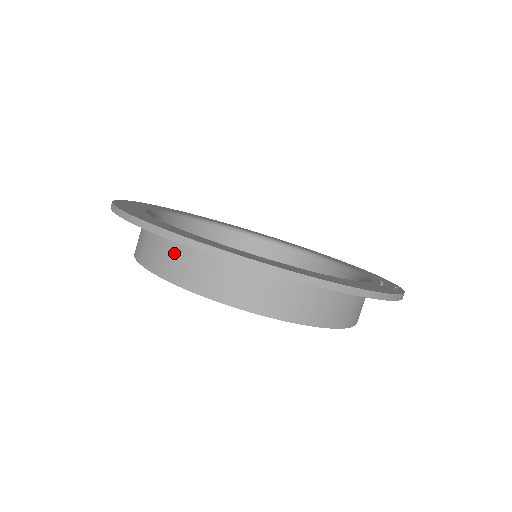
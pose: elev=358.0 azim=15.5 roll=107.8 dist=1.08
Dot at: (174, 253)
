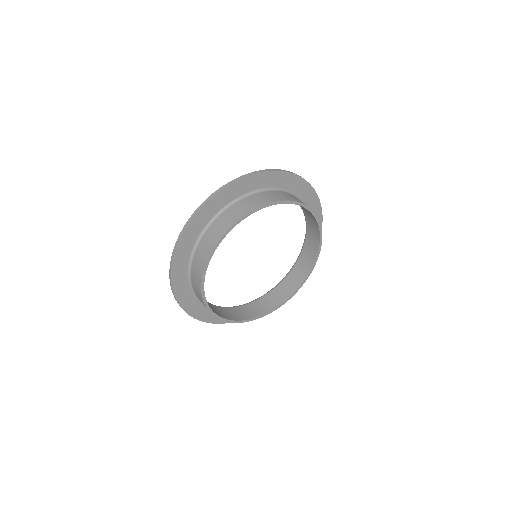
Dot at: (233, 210)
